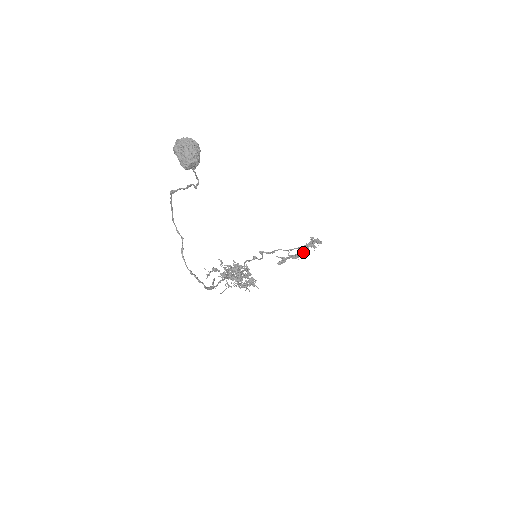
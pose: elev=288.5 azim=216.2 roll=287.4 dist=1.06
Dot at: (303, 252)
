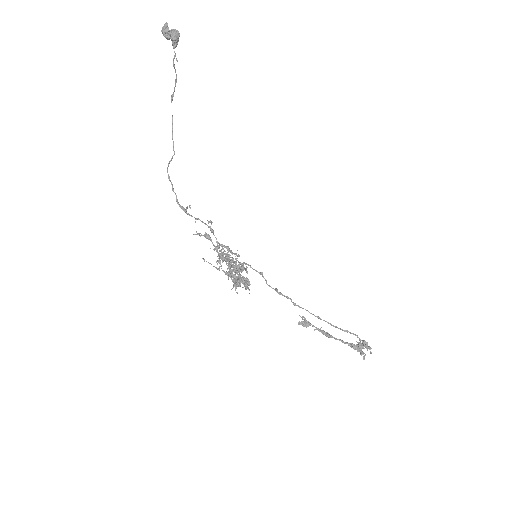
Dot at: (340, 339)
